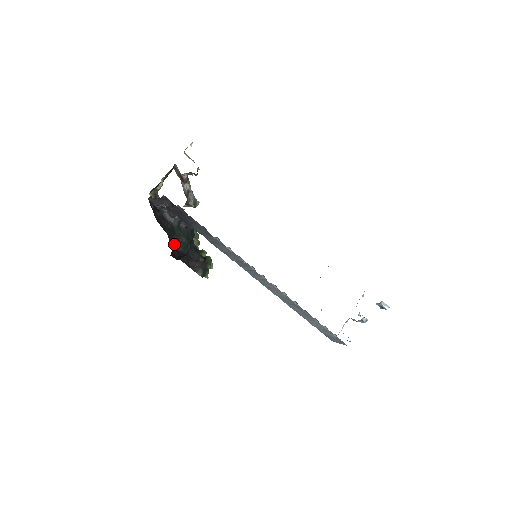
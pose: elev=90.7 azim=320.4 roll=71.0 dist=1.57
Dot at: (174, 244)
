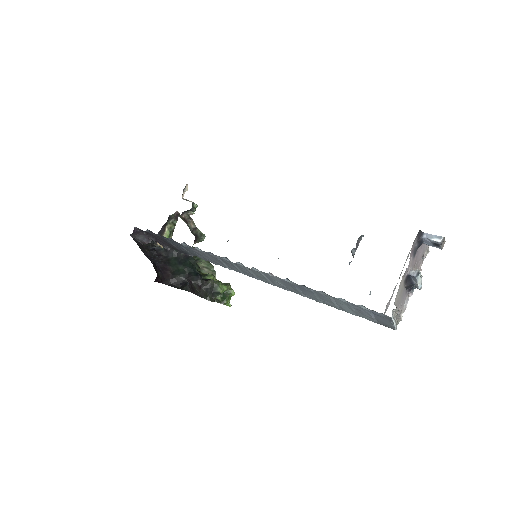
Dot at: (167, 273)
